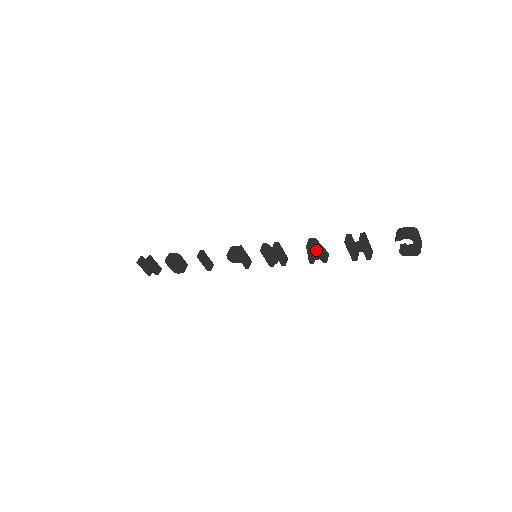
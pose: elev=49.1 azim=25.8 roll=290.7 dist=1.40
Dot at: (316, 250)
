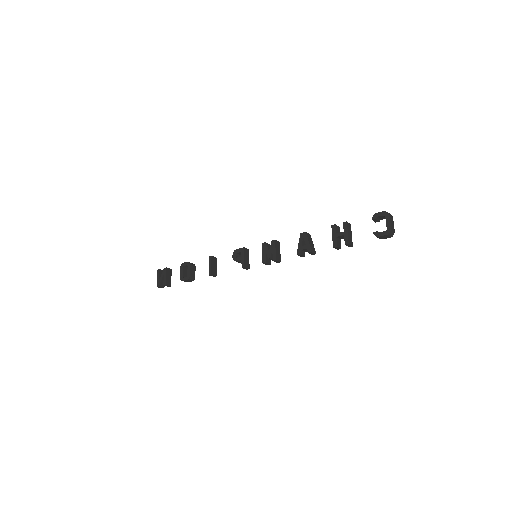
Dot at: (307, 237)
